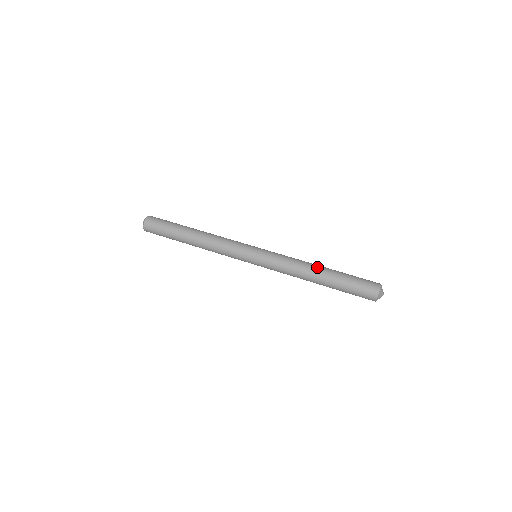
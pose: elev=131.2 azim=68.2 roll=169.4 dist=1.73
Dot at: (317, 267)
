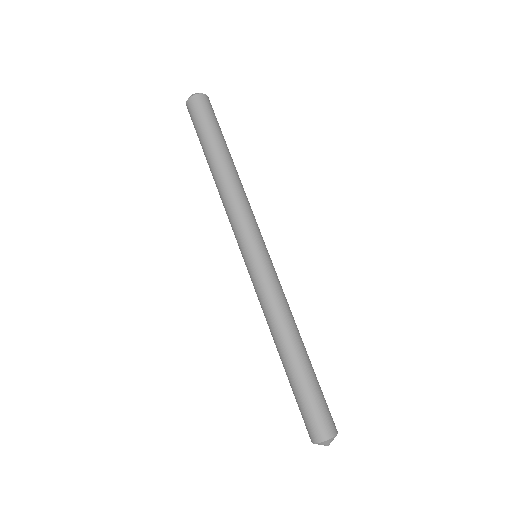
Dot at: (299, 340)
